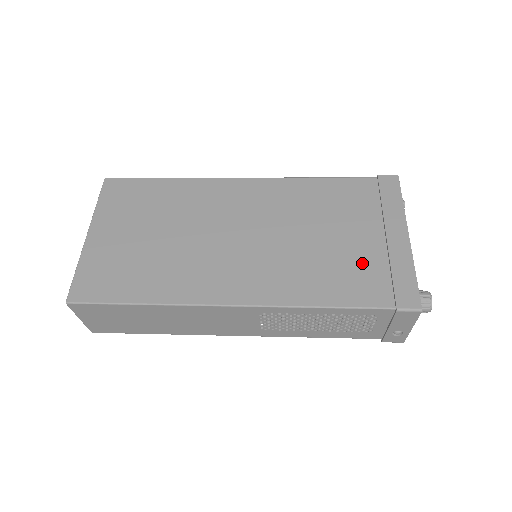
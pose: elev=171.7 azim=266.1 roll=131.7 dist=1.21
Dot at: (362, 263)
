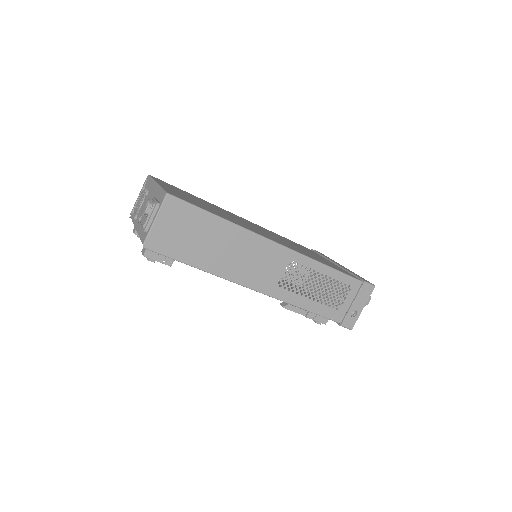
Dot at: occluded
